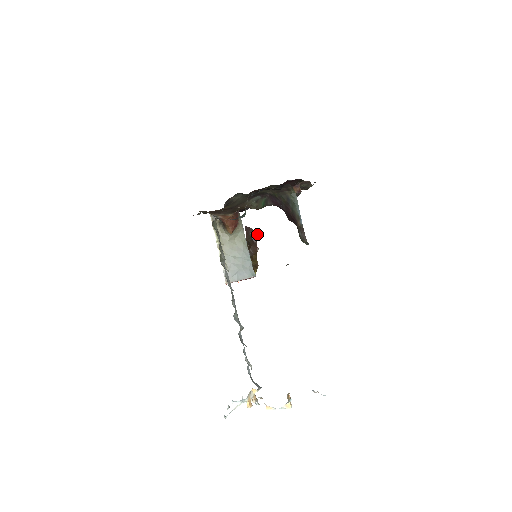
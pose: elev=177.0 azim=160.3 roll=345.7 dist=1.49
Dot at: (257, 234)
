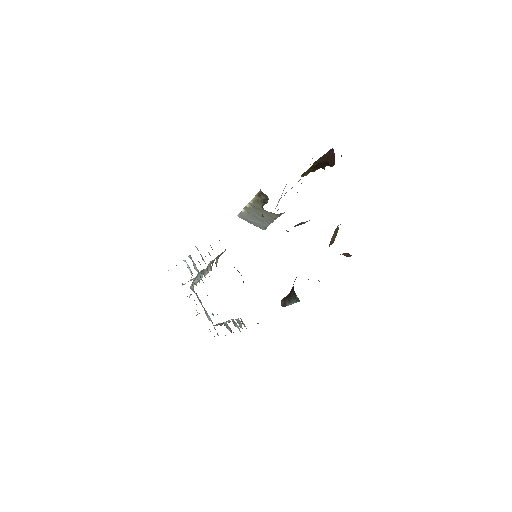
Dot at: (334, 164)
